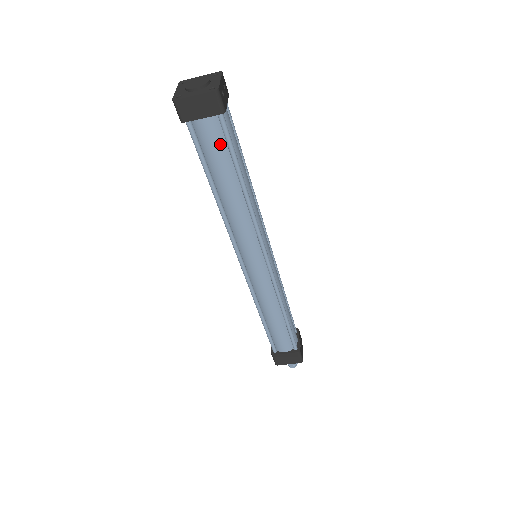
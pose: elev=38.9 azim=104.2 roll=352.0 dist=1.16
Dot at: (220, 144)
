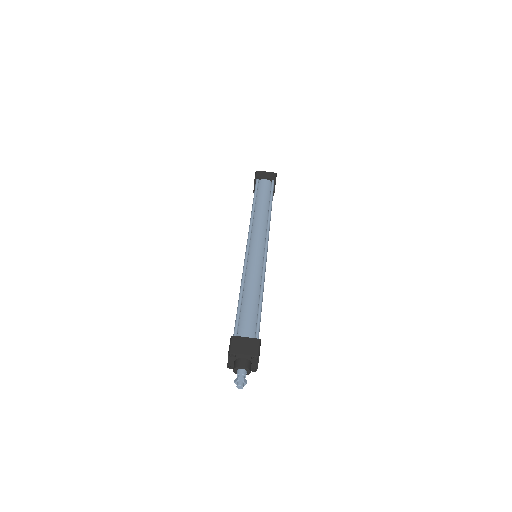
Dot at: (268, 190)
